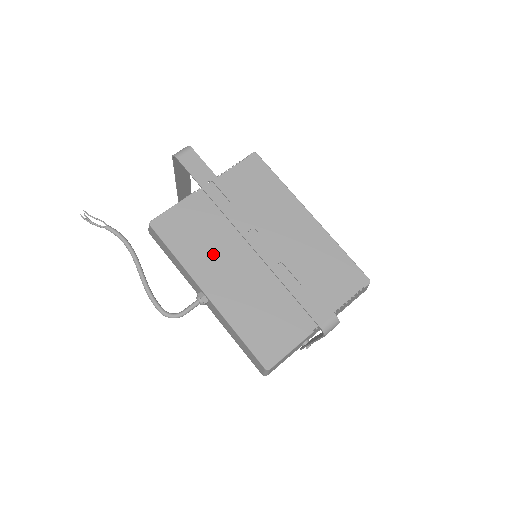
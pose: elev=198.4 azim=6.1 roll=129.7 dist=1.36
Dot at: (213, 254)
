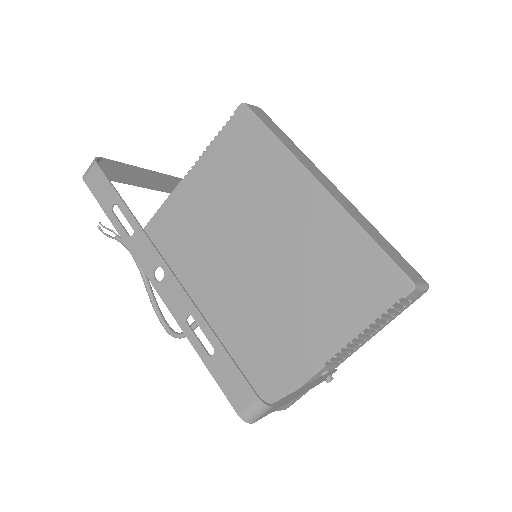
Dot at: (204, 261)
